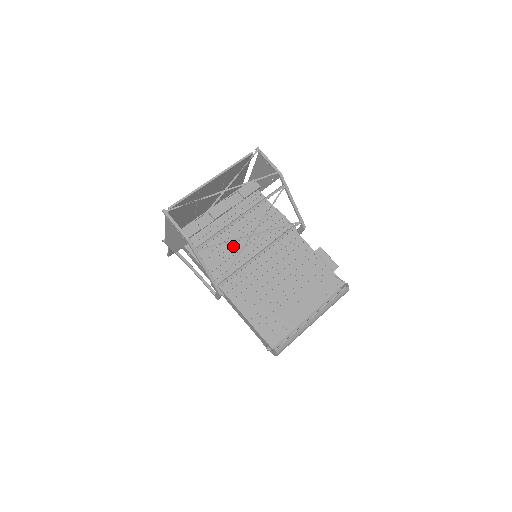
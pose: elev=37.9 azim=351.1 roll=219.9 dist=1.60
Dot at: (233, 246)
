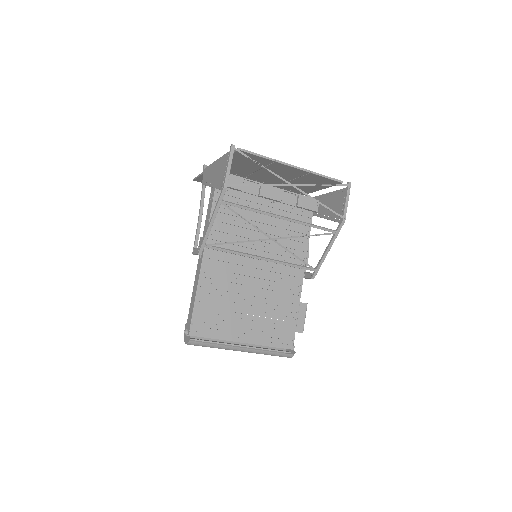
Dot at: (249, 230)
